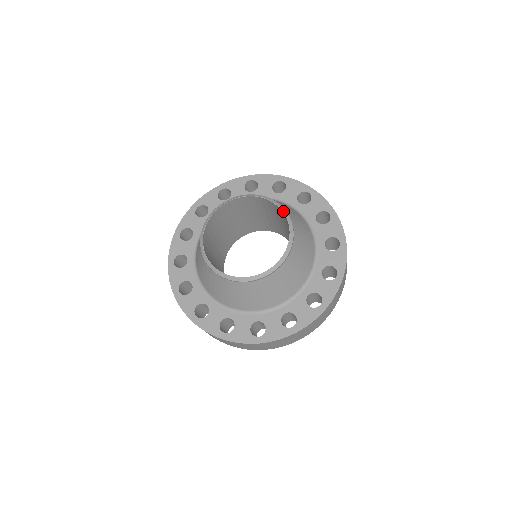
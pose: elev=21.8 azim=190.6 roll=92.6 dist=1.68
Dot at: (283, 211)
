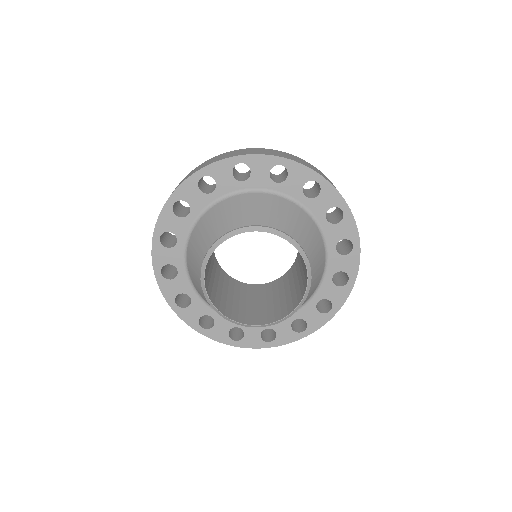
Dot at: (283, 237)
